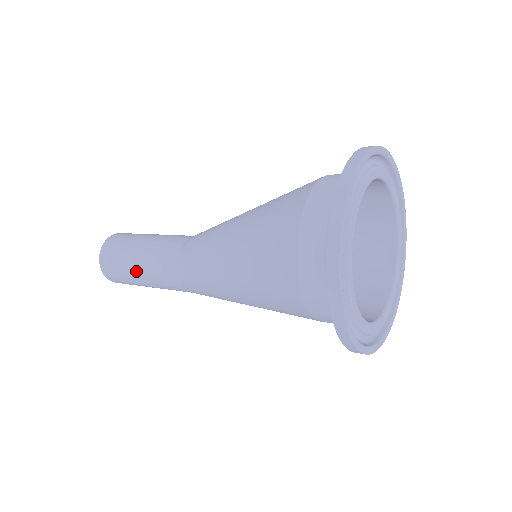
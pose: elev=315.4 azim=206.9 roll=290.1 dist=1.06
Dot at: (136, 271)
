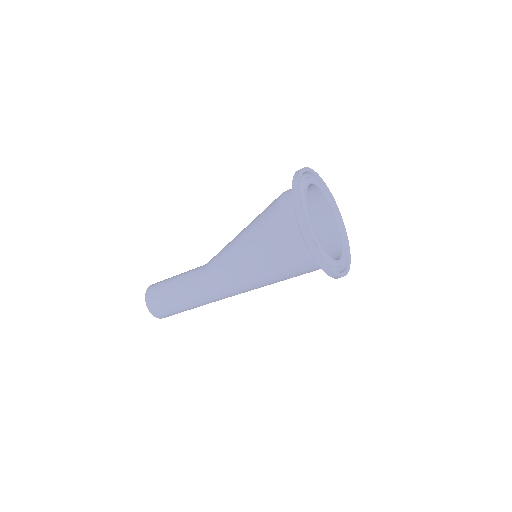
Dot at: (172, 283)
